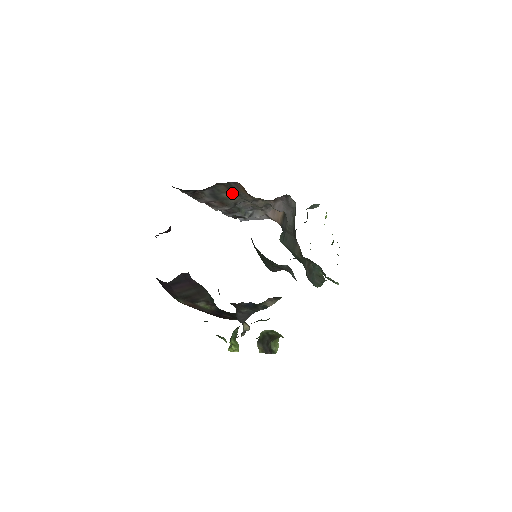
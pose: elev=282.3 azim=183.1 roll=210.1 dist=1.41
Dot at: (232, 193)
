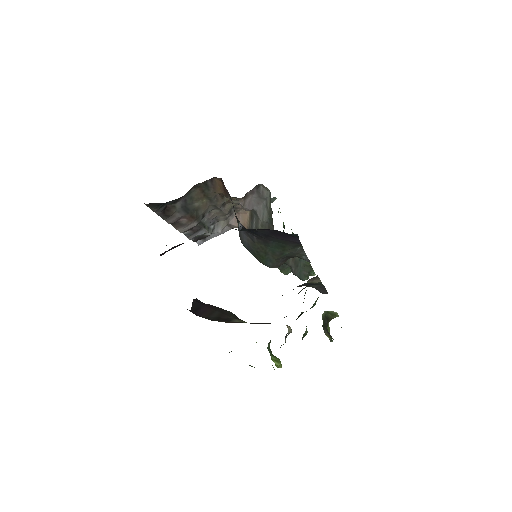
Dot at: (203, 200)
